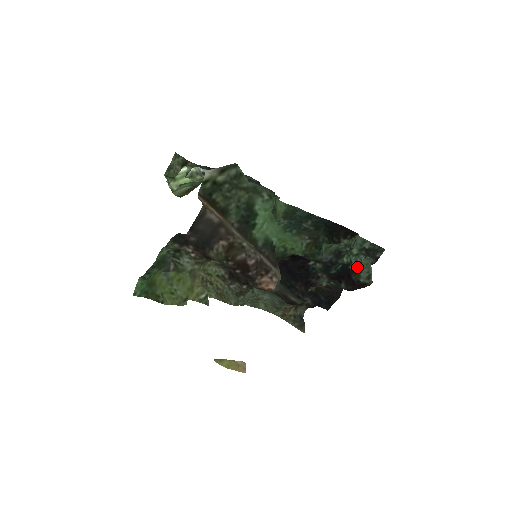
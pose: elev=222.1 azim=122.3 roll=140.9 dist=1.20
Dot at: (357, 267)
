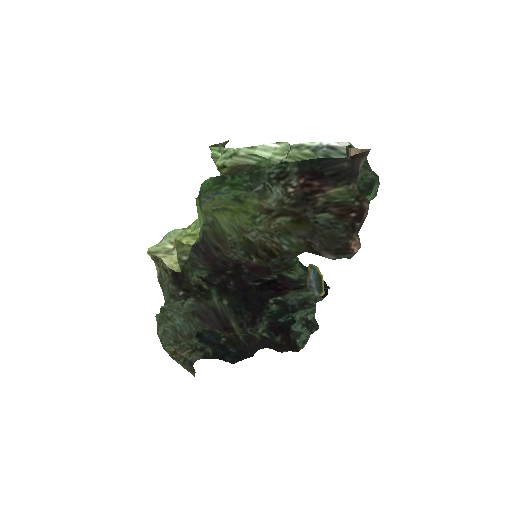
Dot at: (296, 330)
